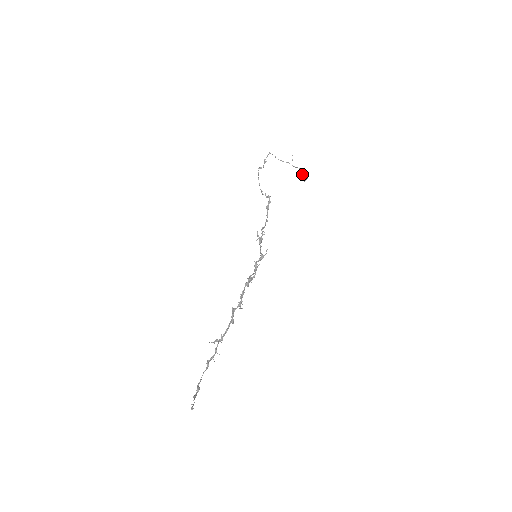
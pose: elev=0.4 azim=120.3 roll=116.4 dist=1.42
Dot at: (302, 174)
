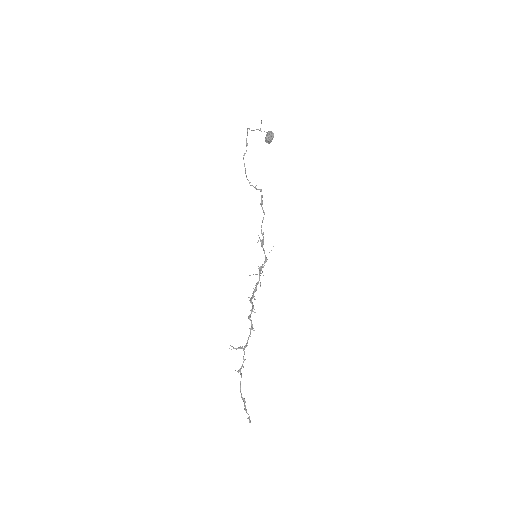
Dot at: (269, 138)
